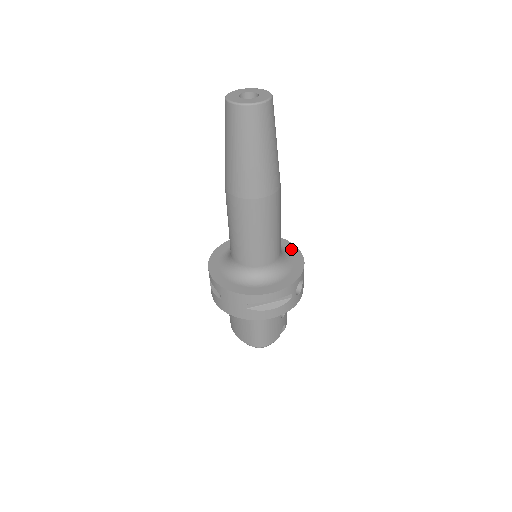
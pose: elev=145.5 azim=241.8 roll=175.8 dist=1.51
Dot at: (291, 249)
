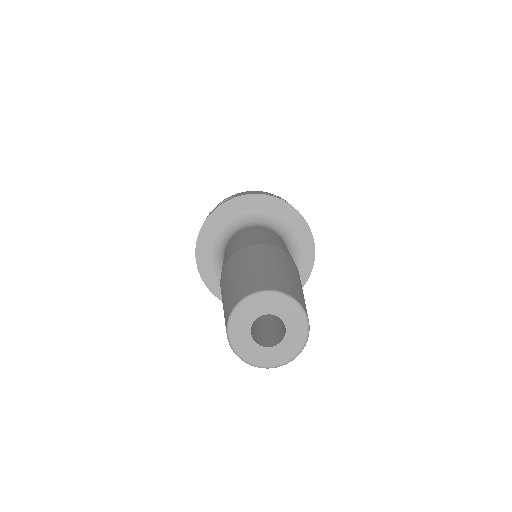
Dot at: (283, 211)
